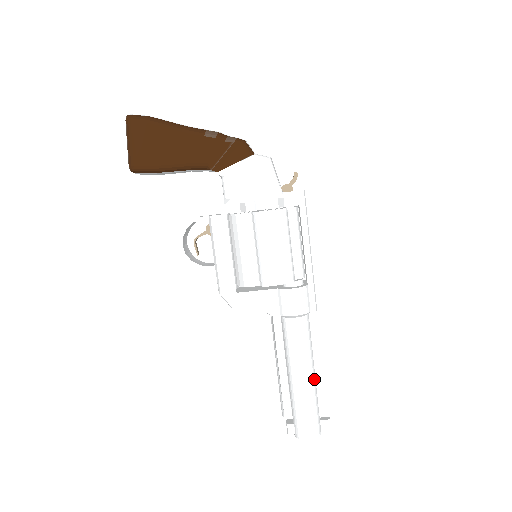
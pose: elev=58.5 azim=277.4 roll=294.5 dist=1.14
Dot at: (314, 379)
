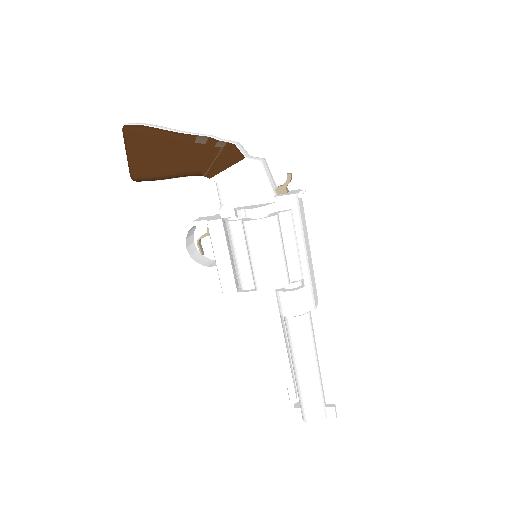
Dot at: (317, 371)
